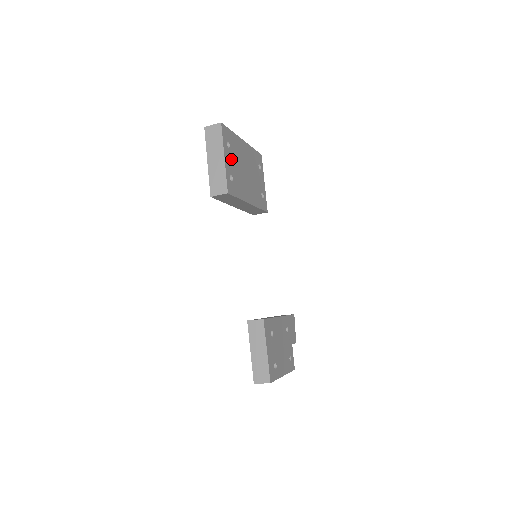
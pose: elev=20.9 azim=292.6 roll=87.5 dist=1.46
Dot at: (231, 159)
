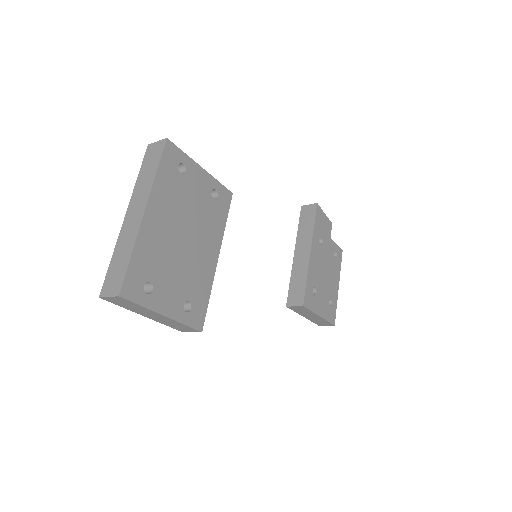
Dot at: (167, 289)
